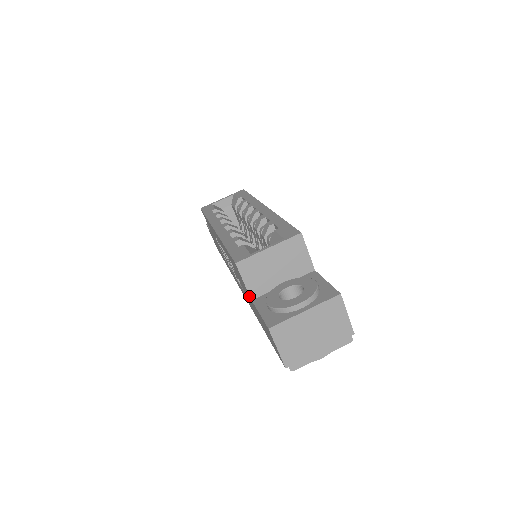
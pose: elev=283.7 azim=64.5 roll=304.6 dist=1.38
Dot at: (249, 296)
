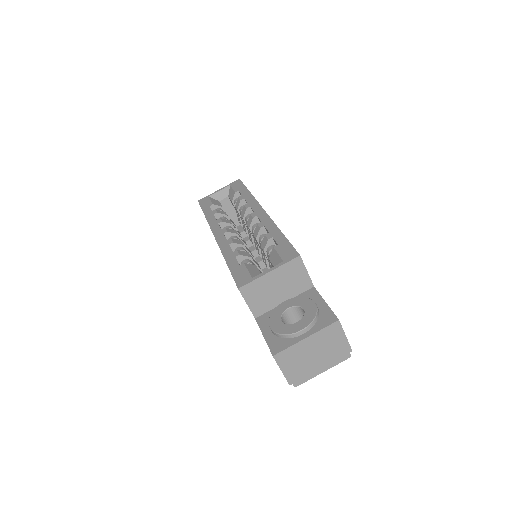
Dot at: occluded
